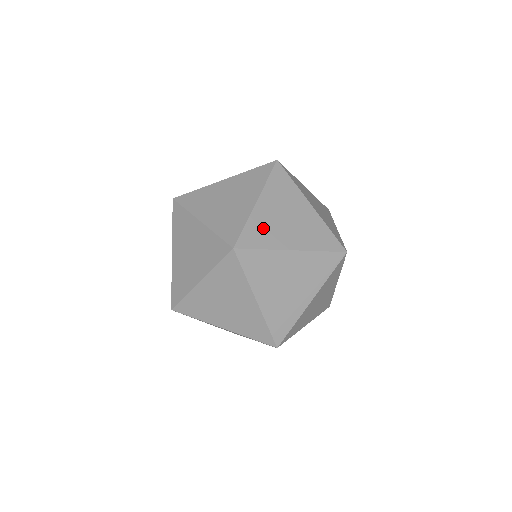
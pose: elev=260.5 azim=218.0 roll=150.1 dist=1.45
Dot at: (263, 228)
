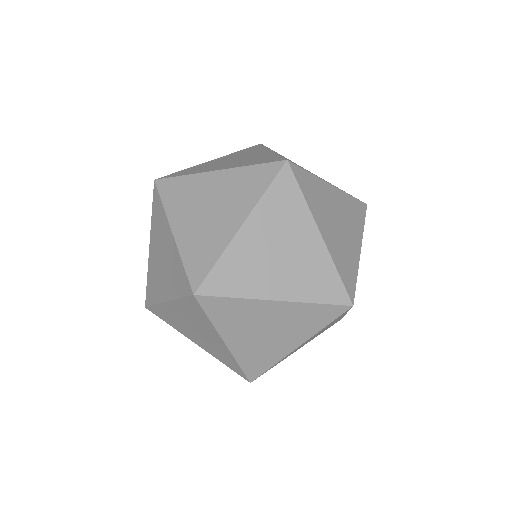
Dot at: (199, 168)
